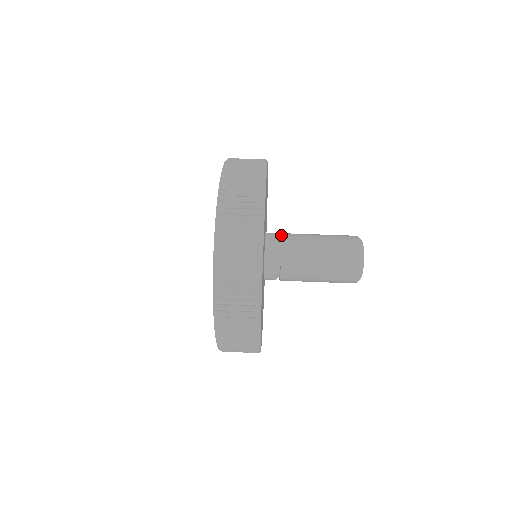
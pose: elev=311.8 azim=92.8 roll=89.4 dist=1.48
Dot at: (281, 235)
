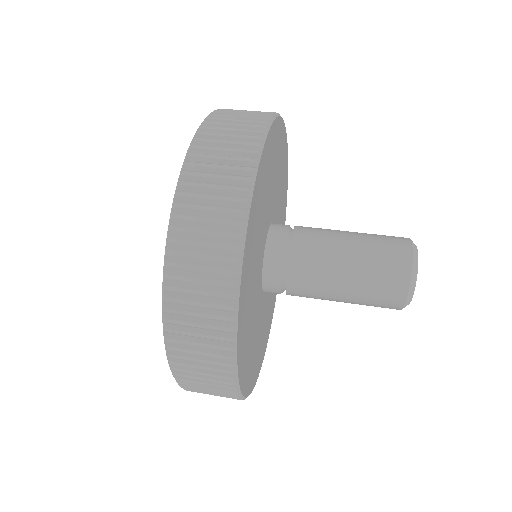
Dot at: occluded
